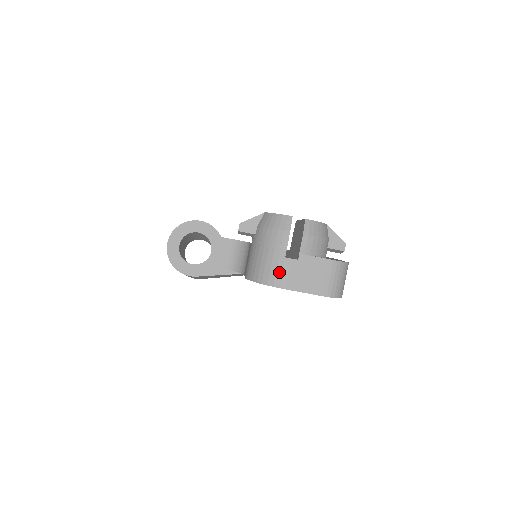
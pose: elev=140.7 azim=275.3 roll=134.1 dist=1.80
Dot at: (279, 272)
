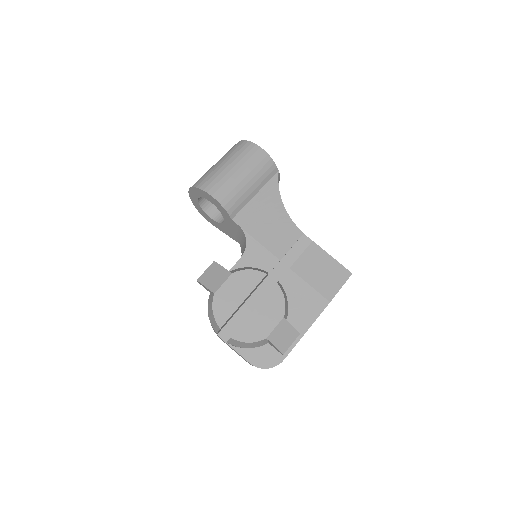
Dot at: occluded
